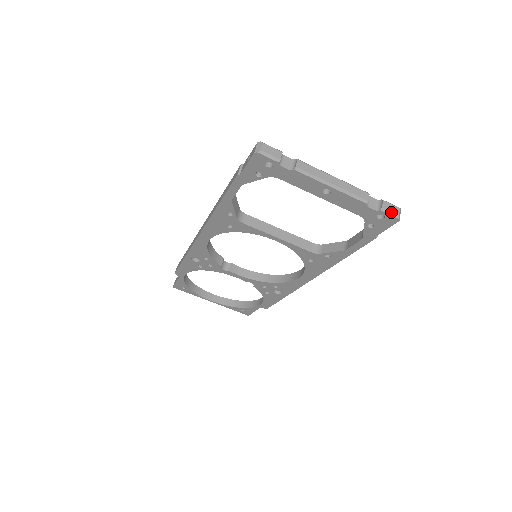
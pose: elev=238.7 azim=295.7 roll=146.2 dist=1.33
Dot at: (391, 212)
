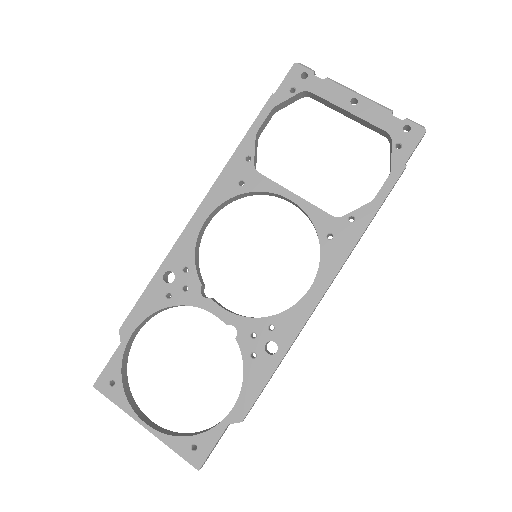
Dot at: (416, 123)
